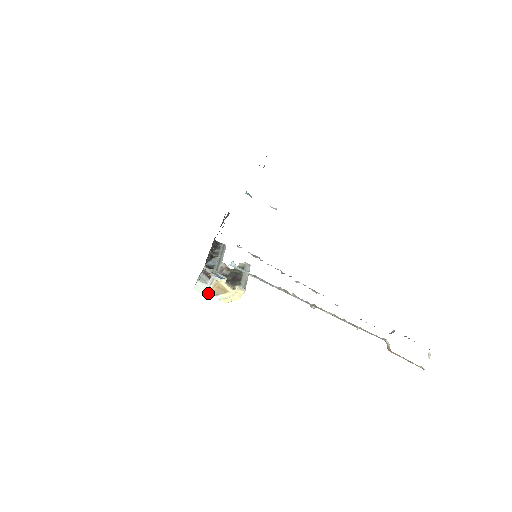
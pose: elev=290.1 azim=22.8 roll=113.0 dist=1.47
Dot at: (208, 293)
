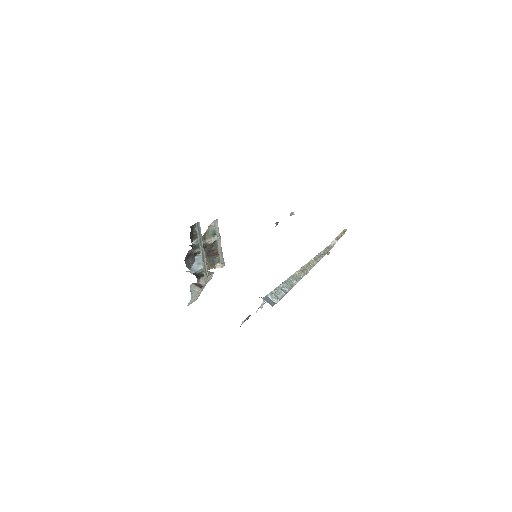
Dot at: occluded
